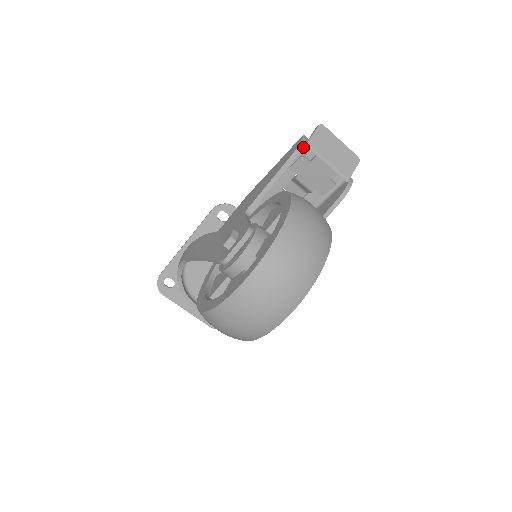
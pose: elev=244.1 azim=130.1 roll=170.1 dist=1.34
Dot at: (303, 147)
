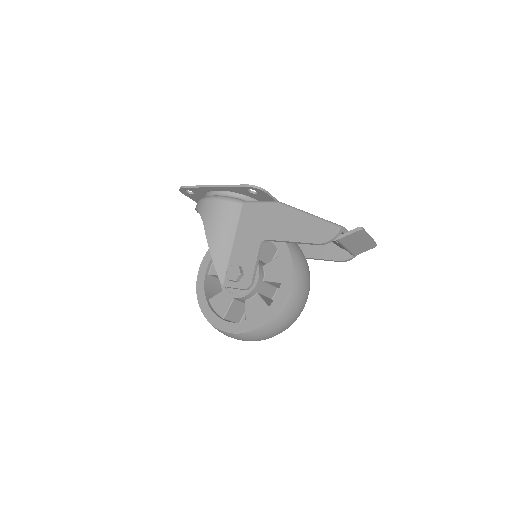
Dot at: occluded
